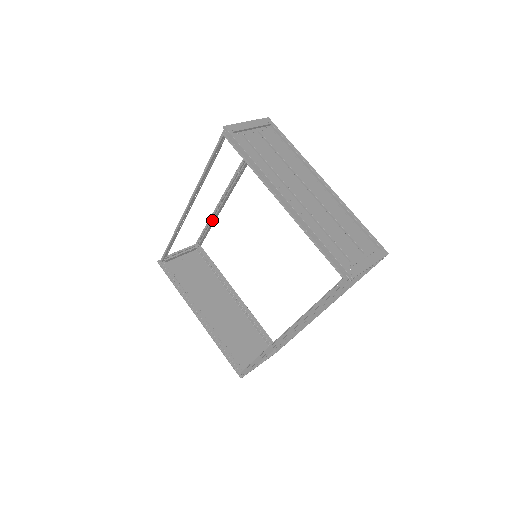
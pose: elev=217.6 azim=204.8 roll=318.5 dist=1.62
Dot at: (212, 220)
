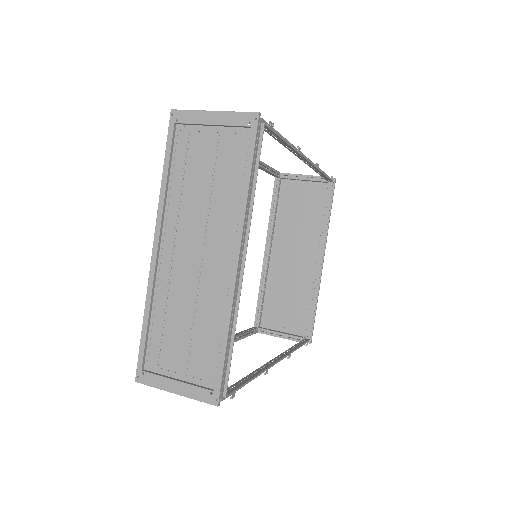
Dot at: occluded
